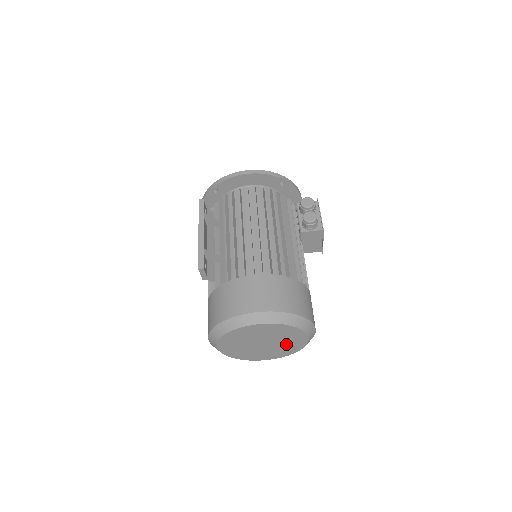
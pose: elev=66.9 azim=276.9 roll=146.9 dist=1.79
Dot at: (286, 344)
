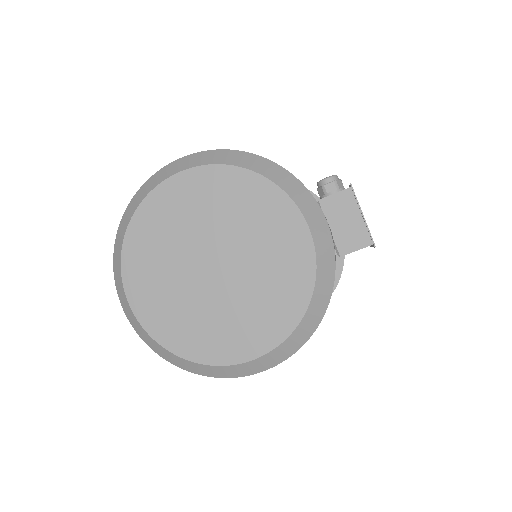
Dot at: (268, 264)
